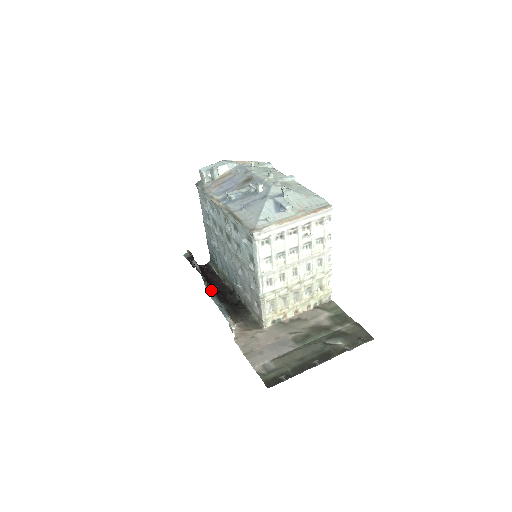
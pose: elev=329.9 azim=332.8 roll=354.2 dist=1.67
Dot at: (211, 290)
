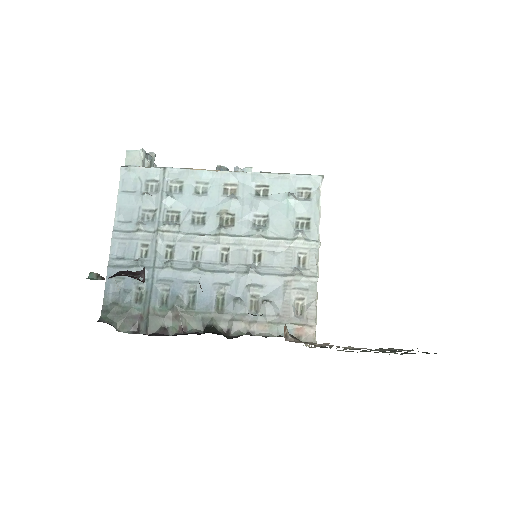
Dot at: occluded
